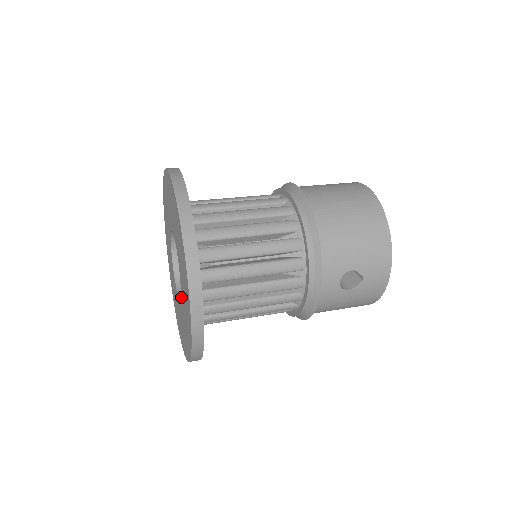
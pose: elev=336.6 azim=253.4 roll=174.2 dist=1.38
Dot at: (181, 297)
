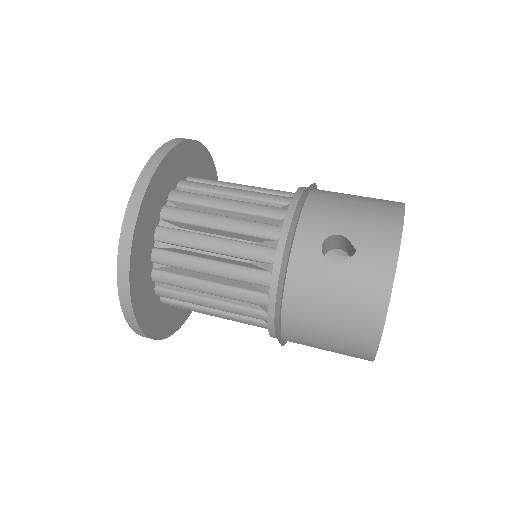
Dot at: occluded
